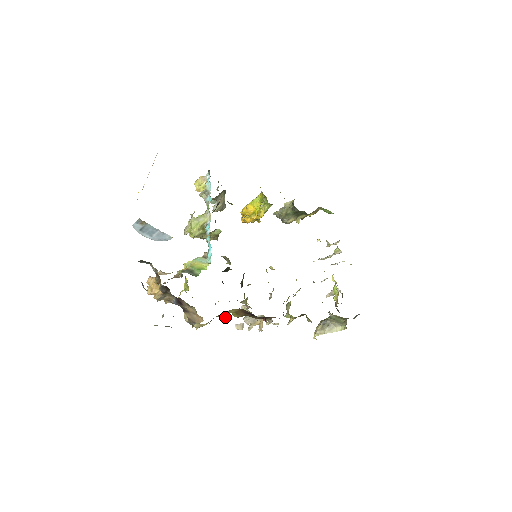
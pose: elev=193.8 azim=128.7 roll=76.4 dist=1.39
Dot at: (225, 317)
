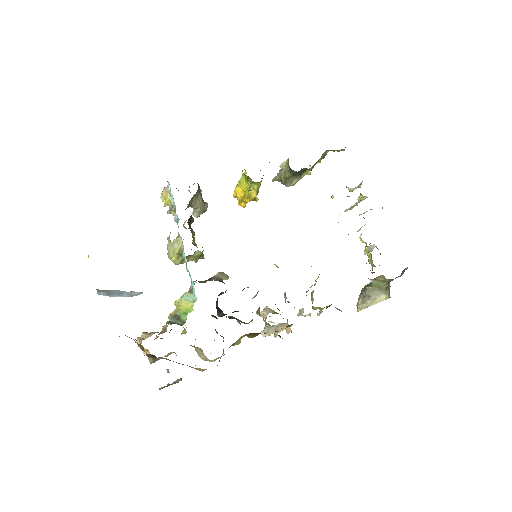
Dot at: (238, 344)
